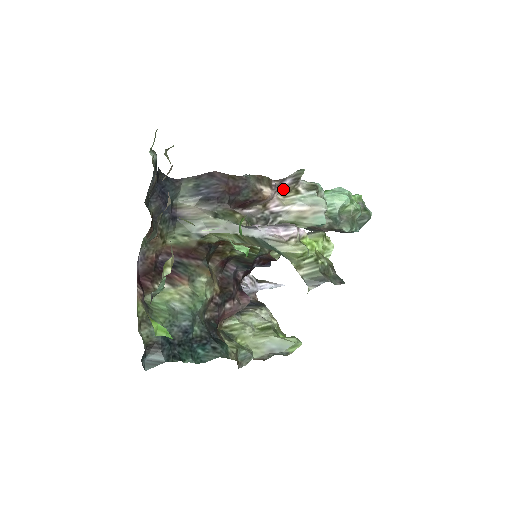
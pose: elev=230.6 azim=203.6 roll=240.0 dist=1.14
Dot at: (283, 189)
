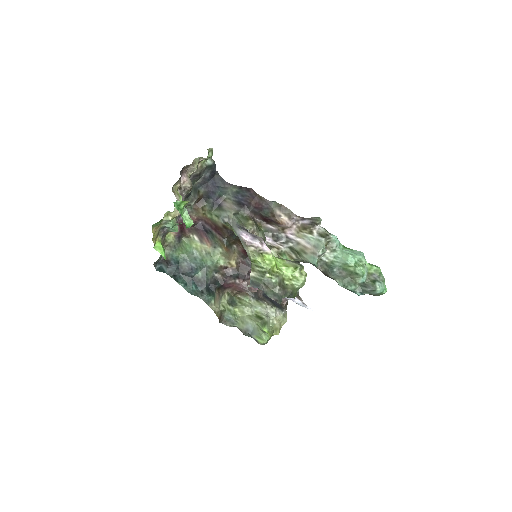
Dot at: (302, 225)
